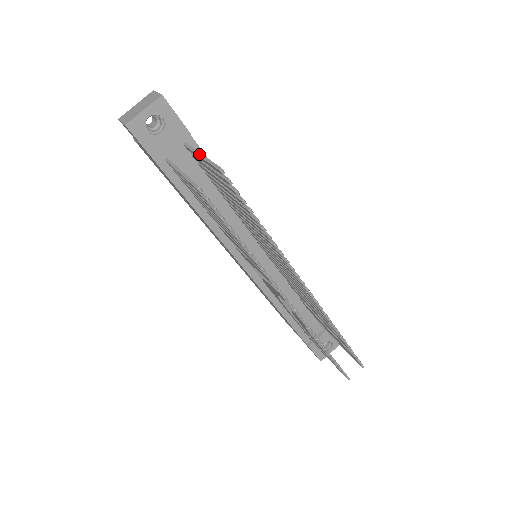
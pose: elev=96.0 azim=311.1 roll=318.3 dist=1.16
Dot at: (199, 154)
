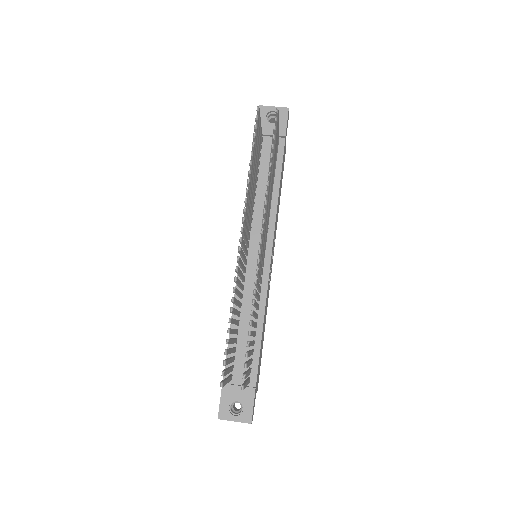
Dot at: (278, 127)
